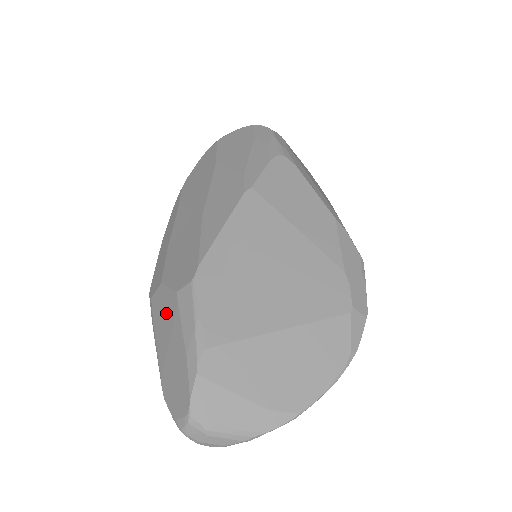
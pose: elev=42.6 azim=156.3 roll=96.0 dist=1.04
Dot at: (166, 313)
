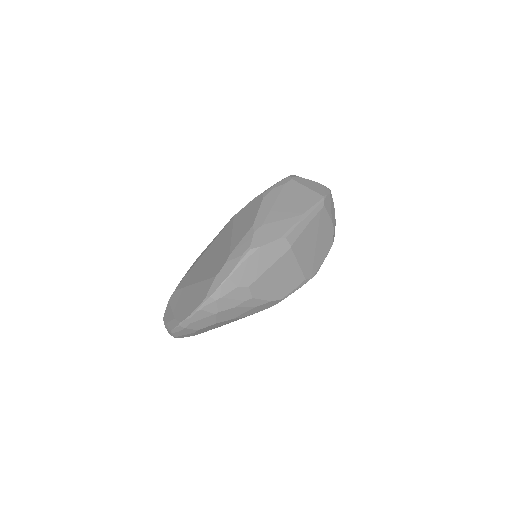
Dot at: occluded
